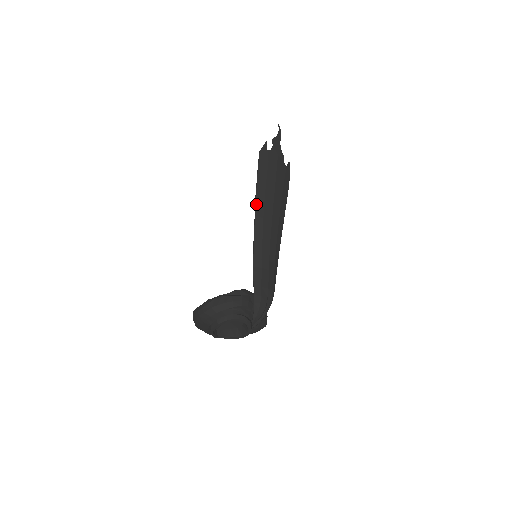
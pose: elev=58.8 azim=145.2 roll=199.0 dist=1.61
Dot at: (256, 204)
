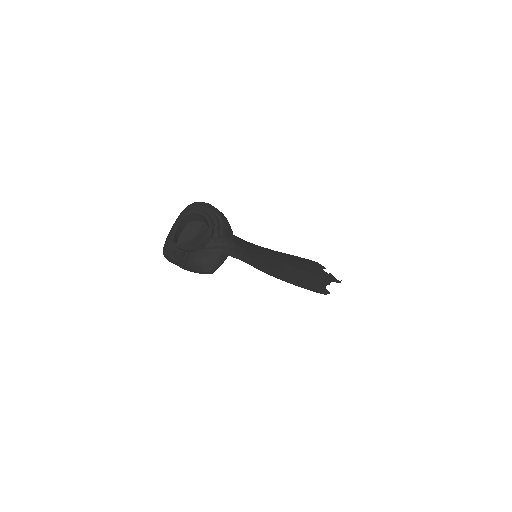
Dot at: (287, 254)
